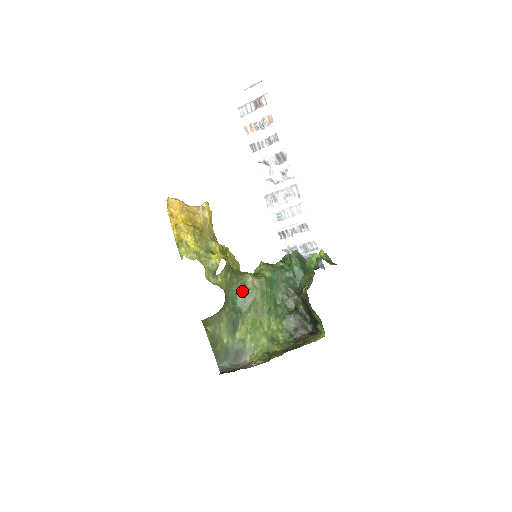
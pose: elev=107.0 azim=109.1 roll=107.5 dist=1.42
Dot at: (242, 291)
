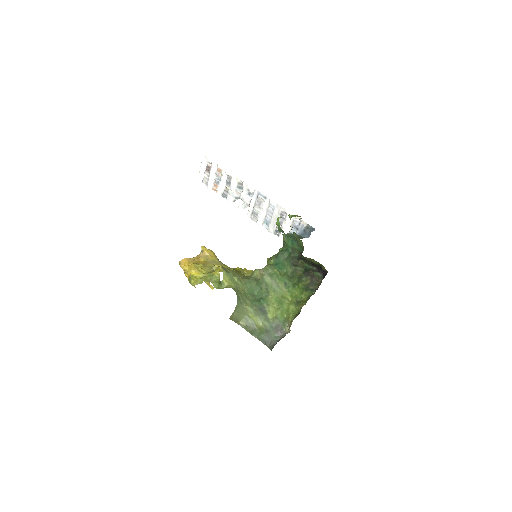
Dot at: (255, 284)
